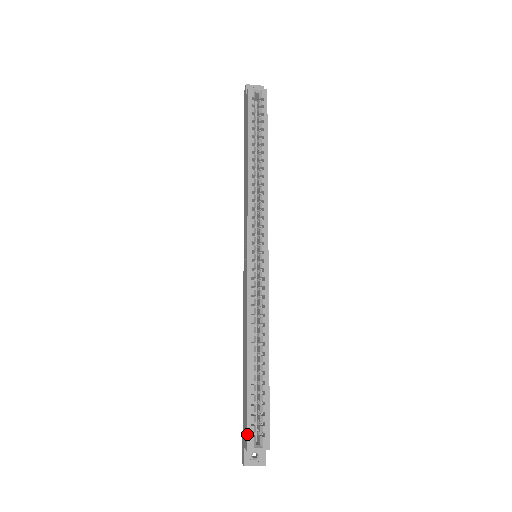
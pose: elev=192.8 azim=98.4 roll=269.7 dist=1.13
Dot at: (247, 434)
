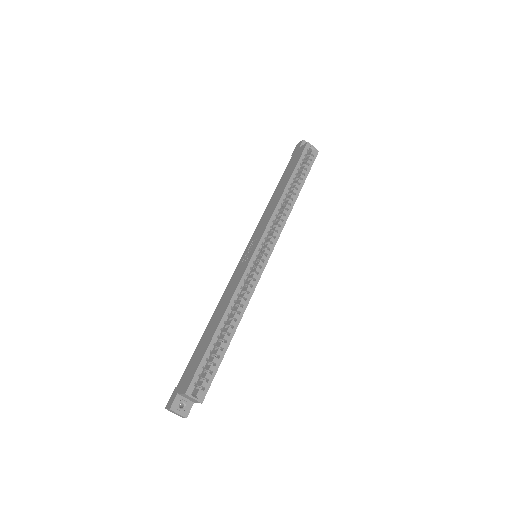
Dot at: (192, 381)
